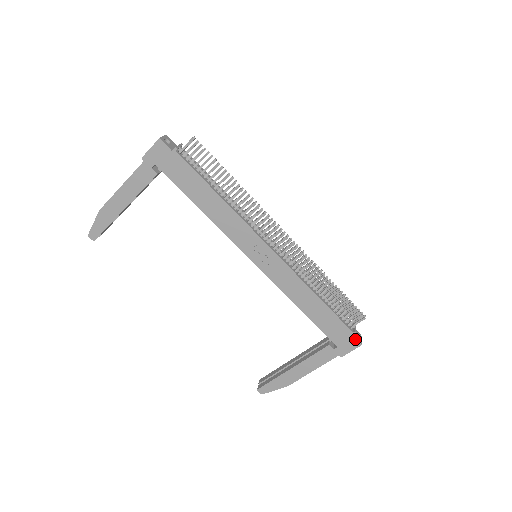
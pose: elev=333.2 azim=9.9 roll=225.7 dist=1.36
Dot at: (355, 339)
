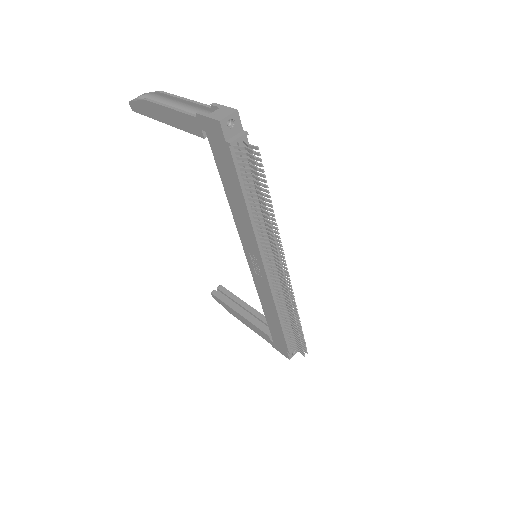
Dot at: (288, 354)
